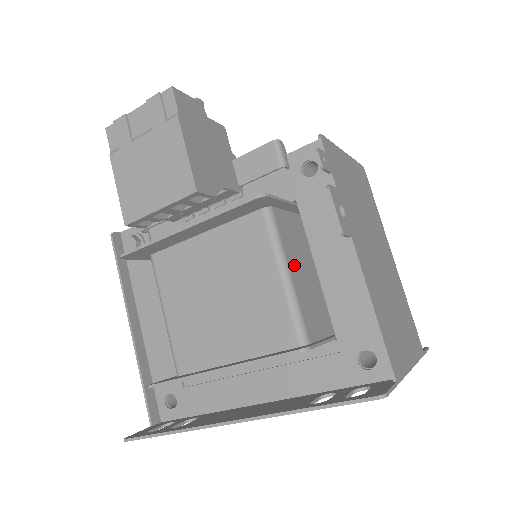
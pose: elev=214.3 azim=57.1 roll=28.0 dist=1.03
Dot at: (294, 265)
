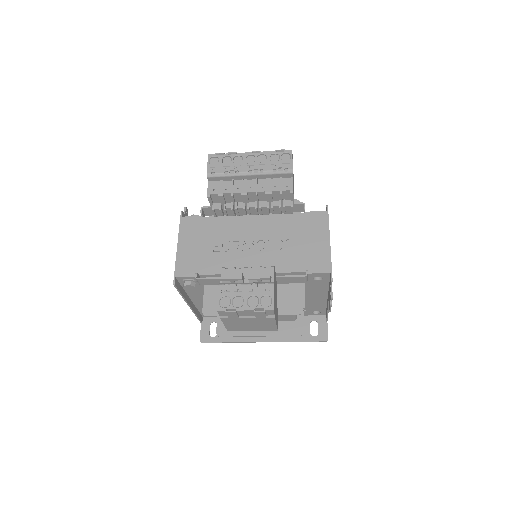
Dot at: occluded
